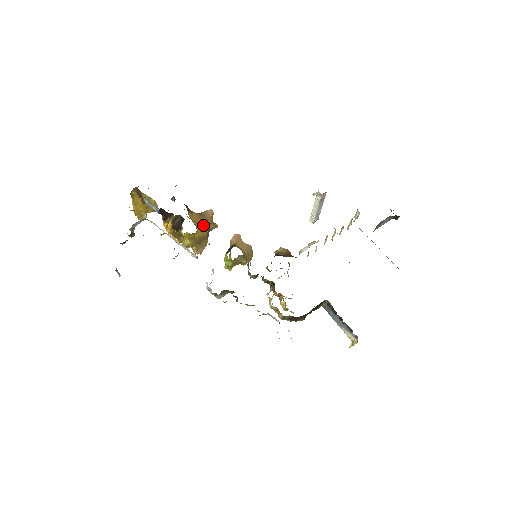
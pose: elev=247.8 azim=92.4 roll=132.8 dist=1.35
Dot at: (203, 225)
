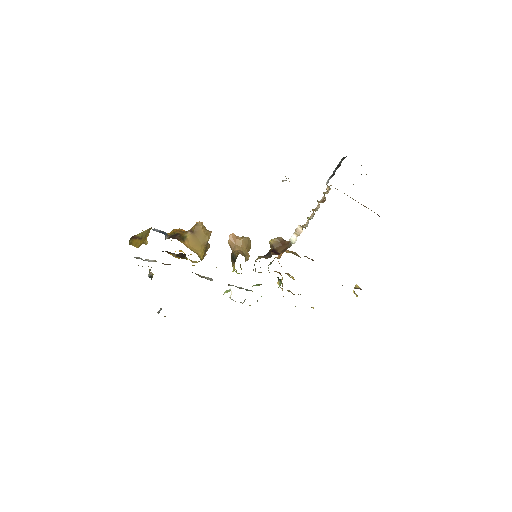
Dot at: (201, 244)
